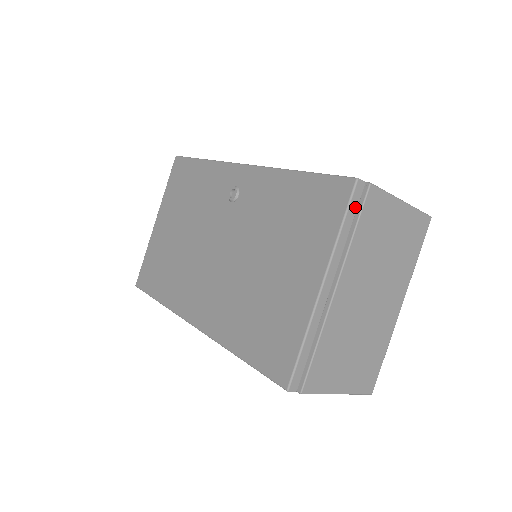
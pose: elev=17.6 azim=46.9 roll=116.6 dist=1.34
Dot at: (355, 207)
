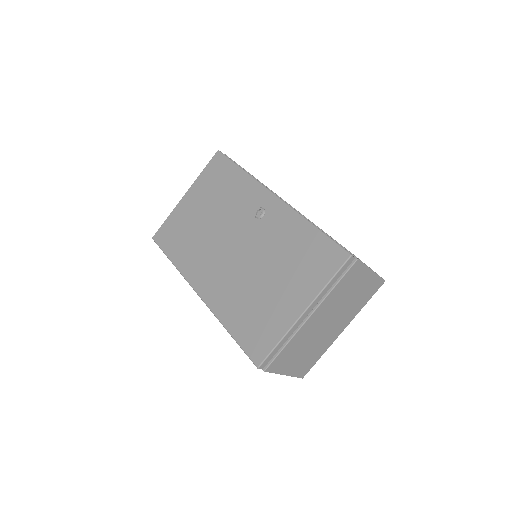
Dot at: (343, 271)
